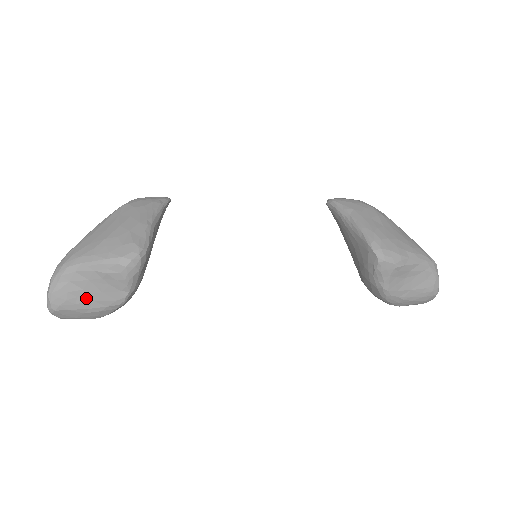
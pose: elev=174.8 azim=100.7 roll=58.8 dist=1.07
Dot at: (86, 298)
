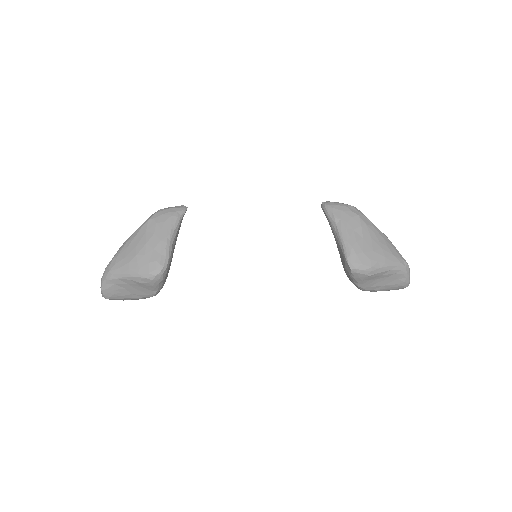
Dot at: (128, 293)
